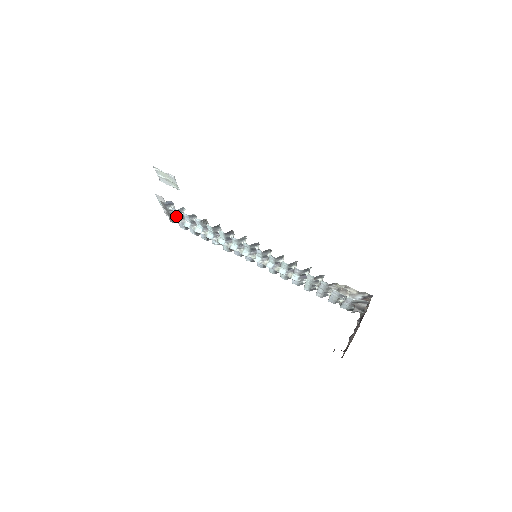
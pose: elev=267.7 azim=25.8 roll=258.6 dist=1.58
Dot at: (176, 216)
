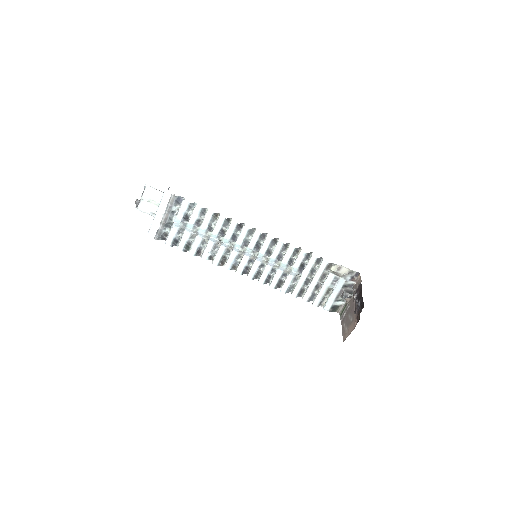
Dot at: (178, 218)
